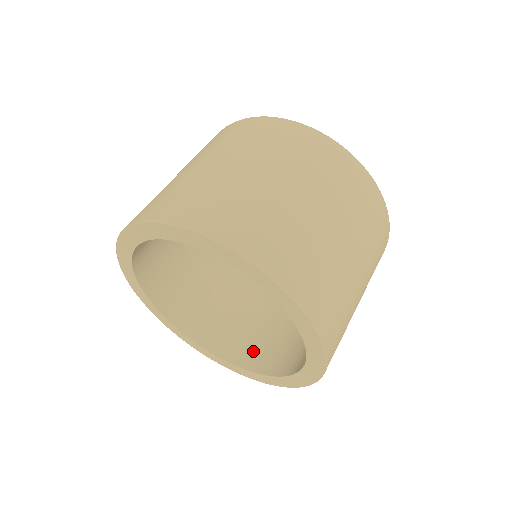
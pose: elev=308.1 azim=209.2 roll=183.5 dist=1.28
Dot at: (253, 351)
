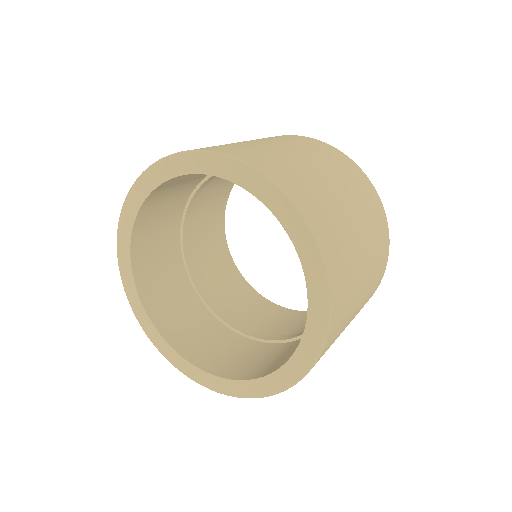
Dot at: (259, 367)
